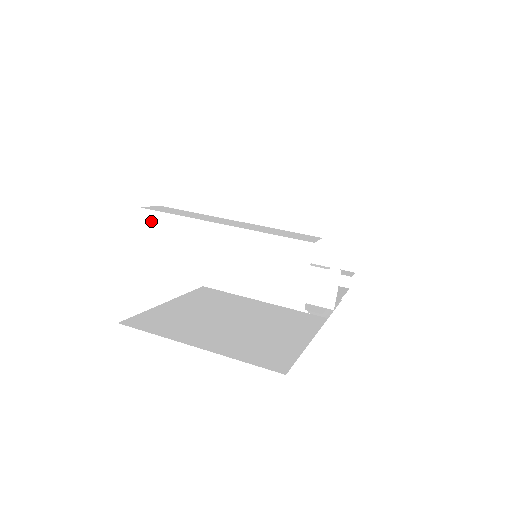
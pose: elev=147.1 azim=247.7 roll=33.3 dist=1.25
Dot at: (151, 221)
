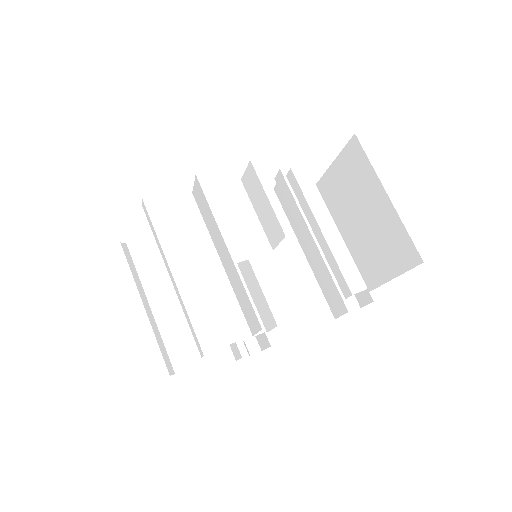
Dot at: (146, 214)
